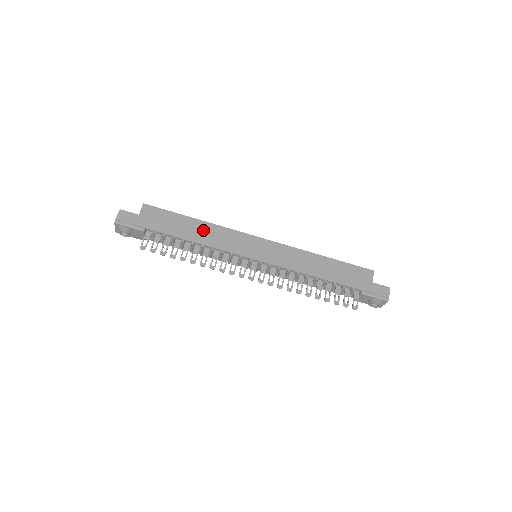
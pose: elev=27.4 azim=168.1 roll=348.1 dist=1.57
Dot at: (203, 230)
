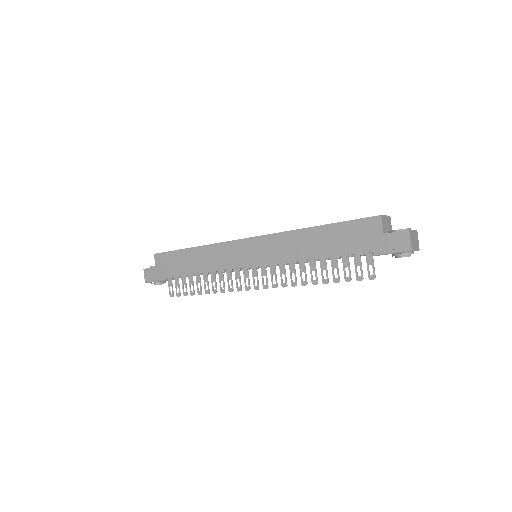
Dot at: (200, 257)
